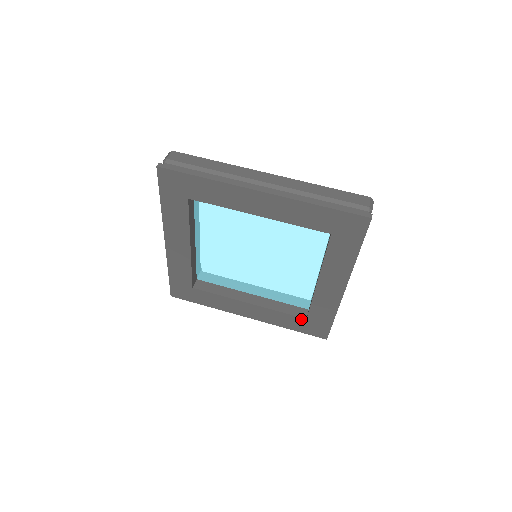
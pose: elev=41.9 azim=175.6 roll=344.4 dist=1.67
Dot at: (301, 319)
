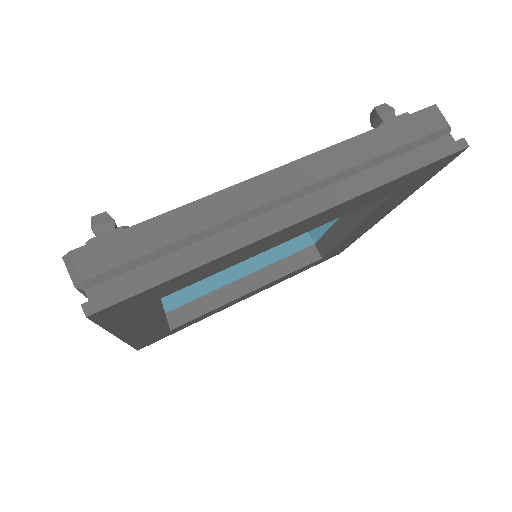
Dot at: (315, 262)
